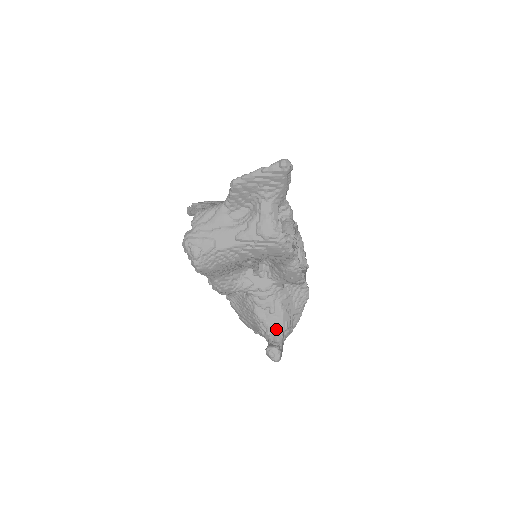
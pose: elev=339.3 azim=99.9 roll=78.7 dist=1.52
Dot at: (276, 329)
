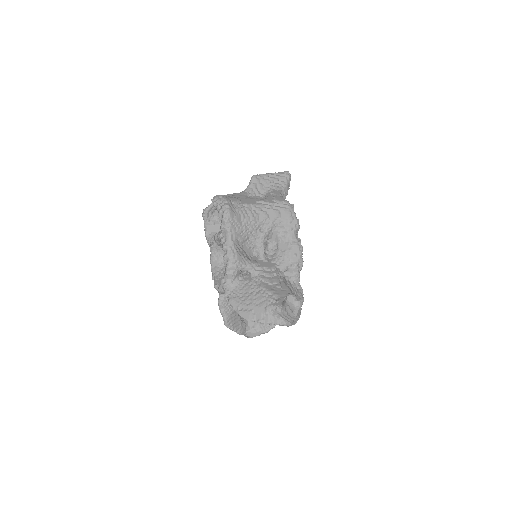
Dot at: occluded
